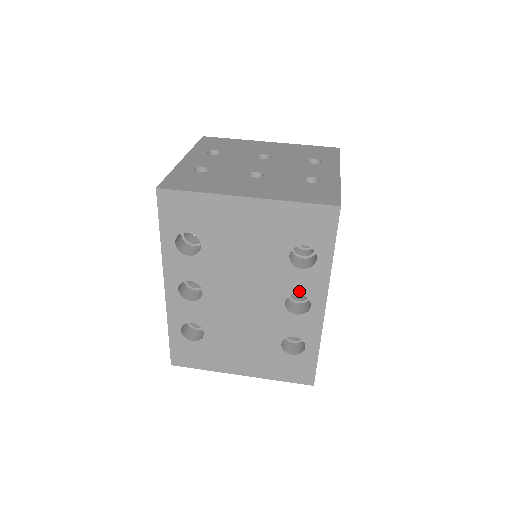
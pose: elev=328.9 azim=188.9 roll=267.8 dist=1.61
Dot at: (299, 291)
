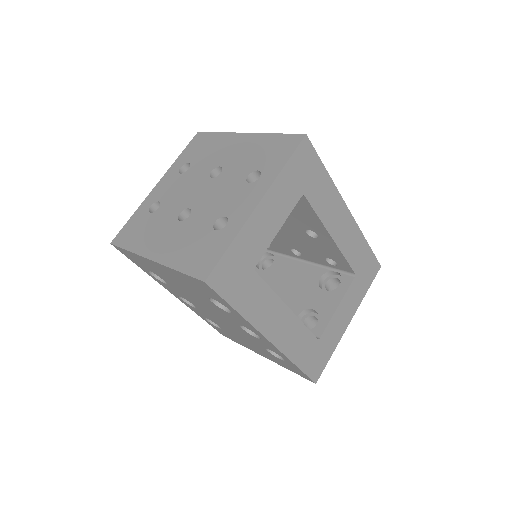
Dot at: (242, 325)
